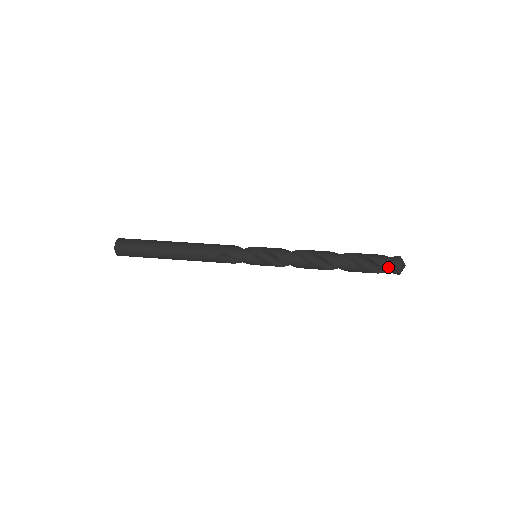
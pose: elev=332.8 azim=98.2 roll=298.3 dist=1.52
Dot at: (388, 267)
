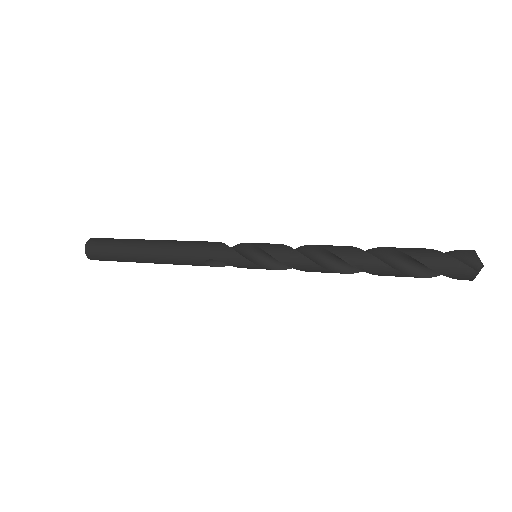
Dot at: (451, 274)
